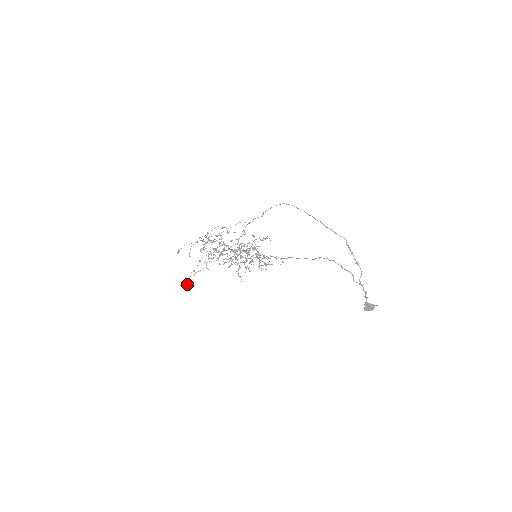
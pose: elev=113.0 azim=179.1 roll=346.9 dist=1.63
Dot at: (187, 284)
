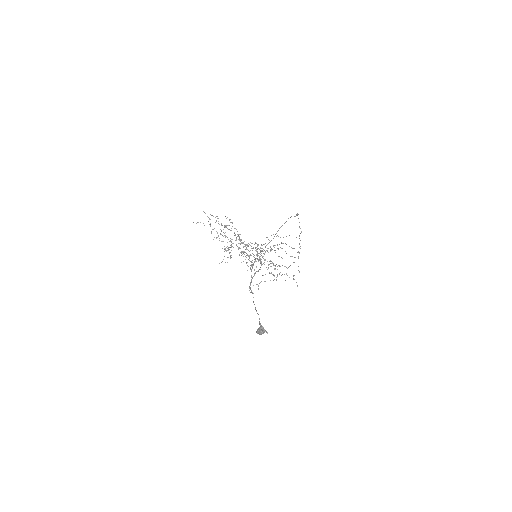
Dot at: occluded
